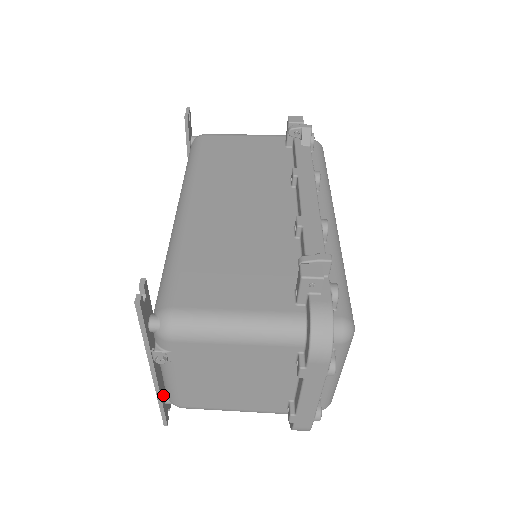
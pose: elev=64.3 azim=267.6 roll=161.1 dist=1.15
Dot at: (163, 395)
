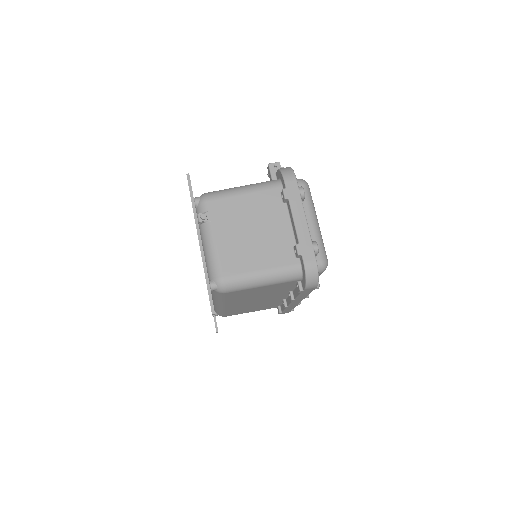
Dot at: occluded
